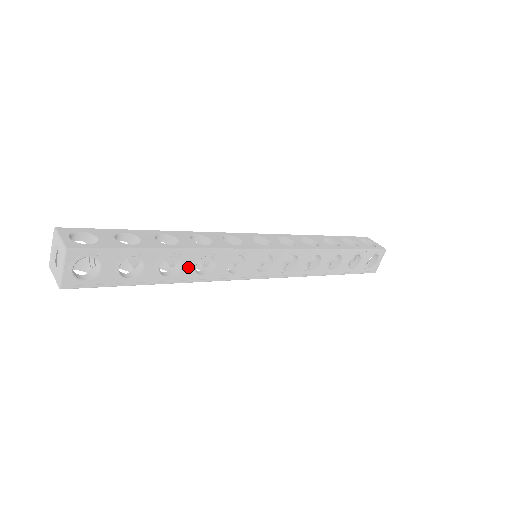
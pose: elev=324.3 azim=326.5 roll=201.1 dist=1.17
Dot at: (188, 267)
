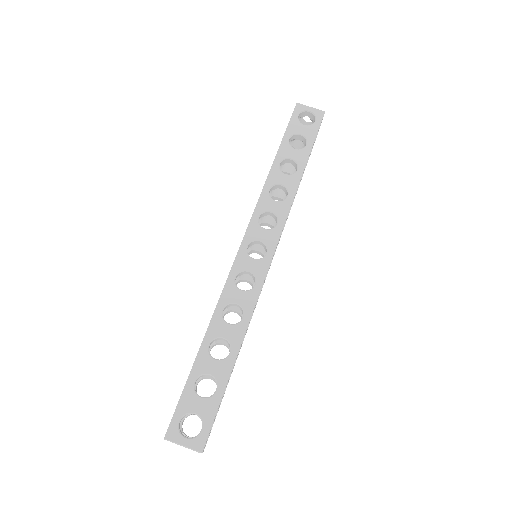
Dot at: occluded
